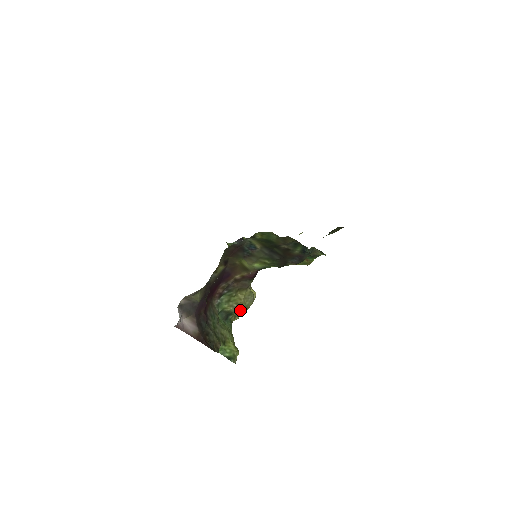
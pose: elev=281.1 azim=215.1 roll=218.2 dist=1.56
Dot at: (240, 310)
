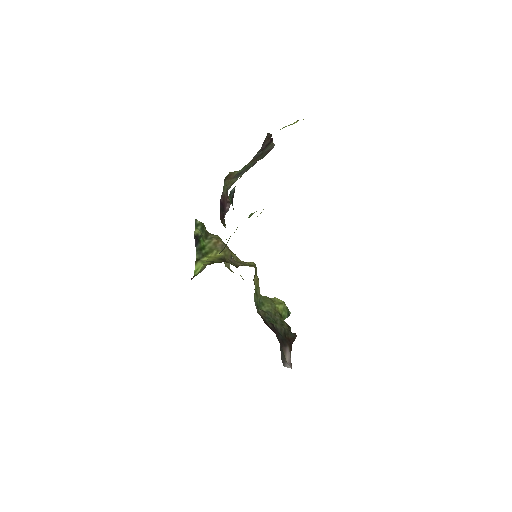
Dot at: (229, 266)
